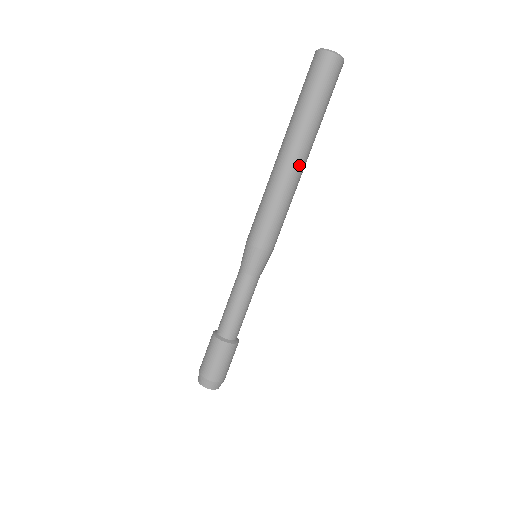
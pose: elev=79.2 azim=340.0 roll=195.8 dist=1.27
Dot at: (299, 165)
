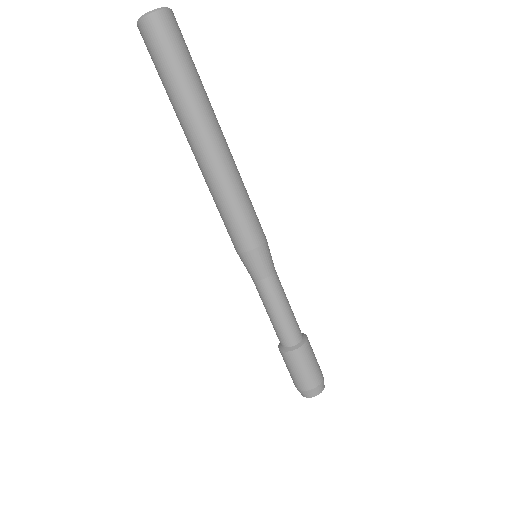
Dot at: (223, 144)
